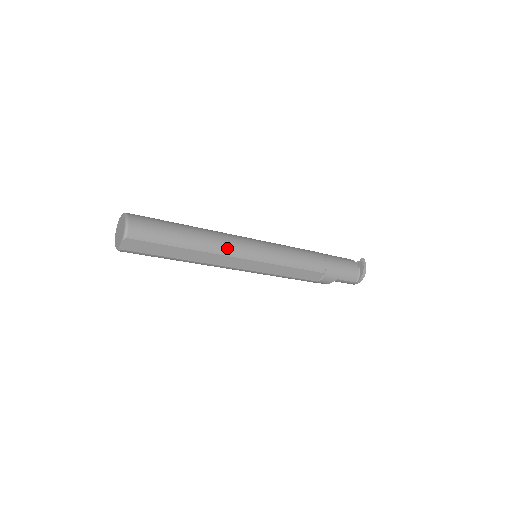
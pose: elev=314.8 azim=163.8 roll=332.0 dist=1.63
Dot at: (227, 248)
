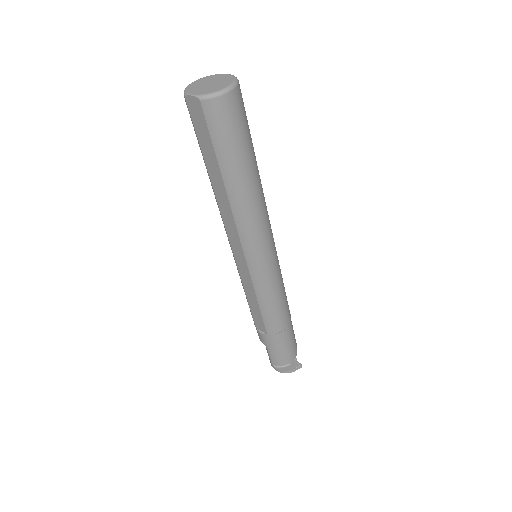
Dot at: (247, 227)
